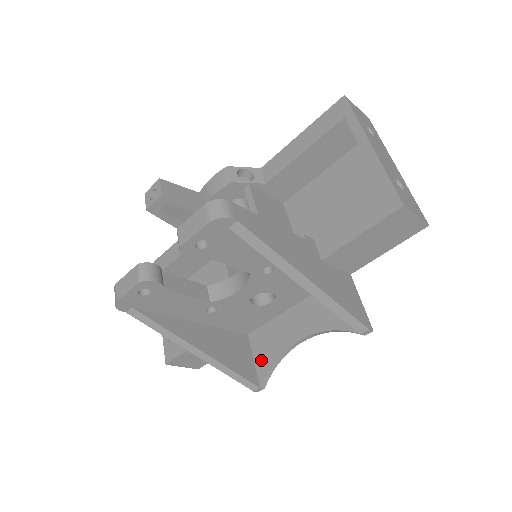
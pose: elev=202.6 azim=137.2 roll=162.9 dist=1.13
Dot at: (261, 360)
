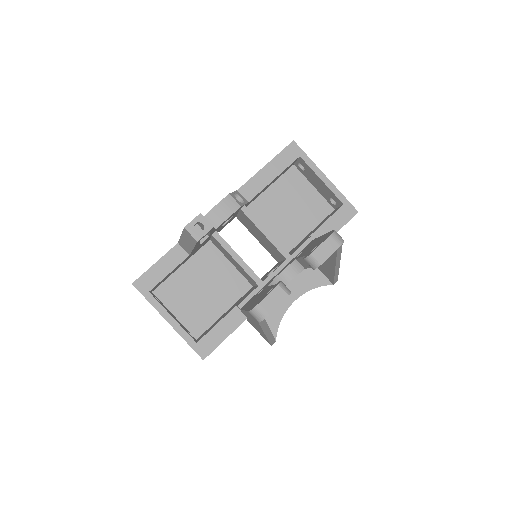
Dot at: (269, 324)
